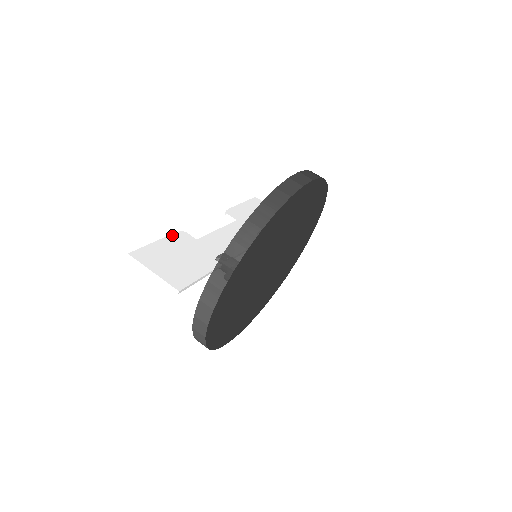
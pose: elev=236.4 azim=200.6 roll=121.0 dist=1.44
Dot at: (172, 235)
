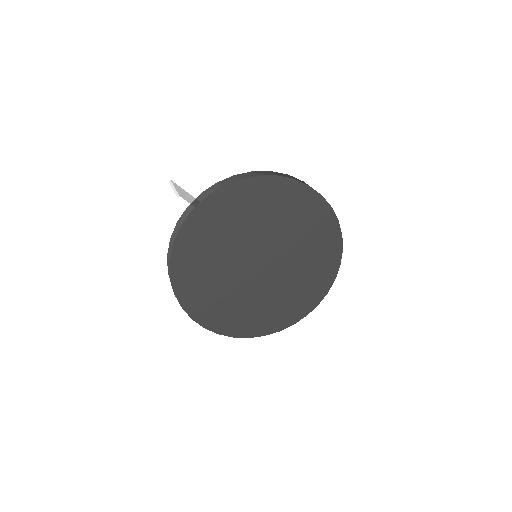
Dot at: occluded
